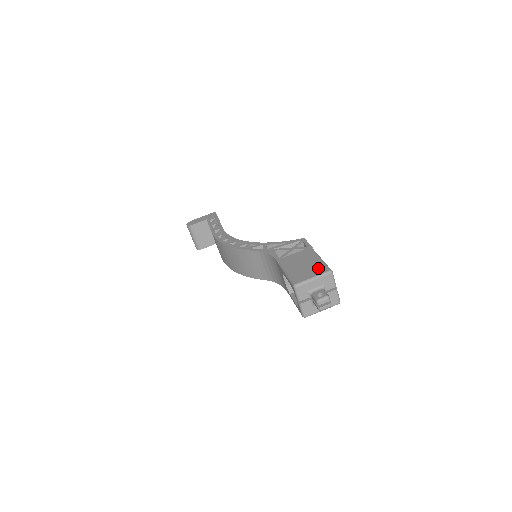
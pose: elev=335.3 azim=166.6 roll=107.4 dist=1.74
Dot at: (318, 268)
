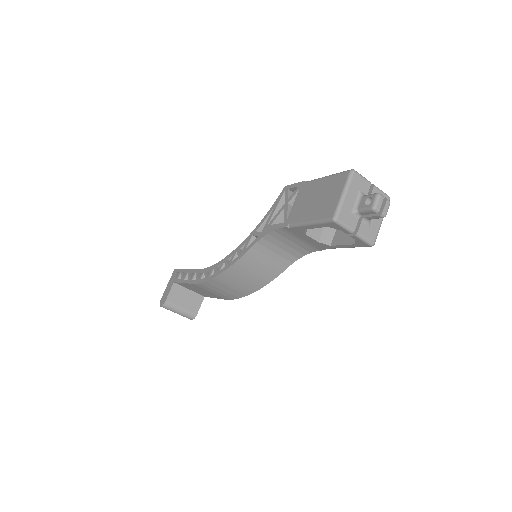
Dot at: (335, 183)
